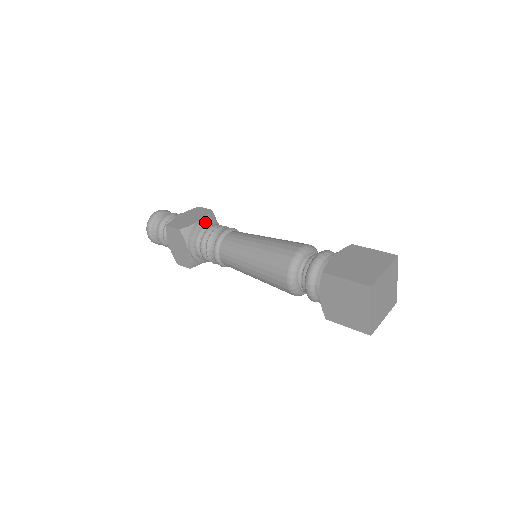
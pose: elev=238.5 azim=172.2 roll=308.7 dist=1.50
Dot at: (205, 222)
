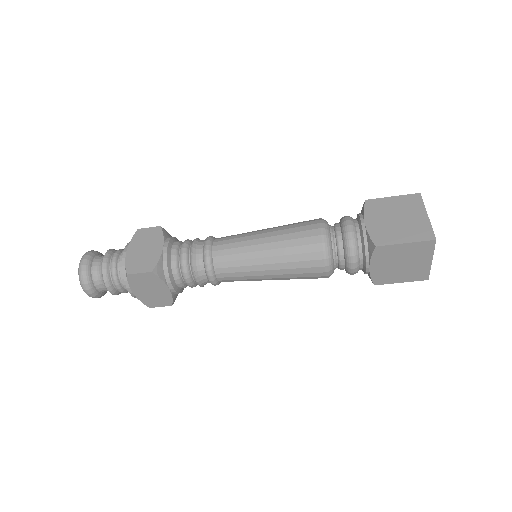
Dot at: (170, 246)
